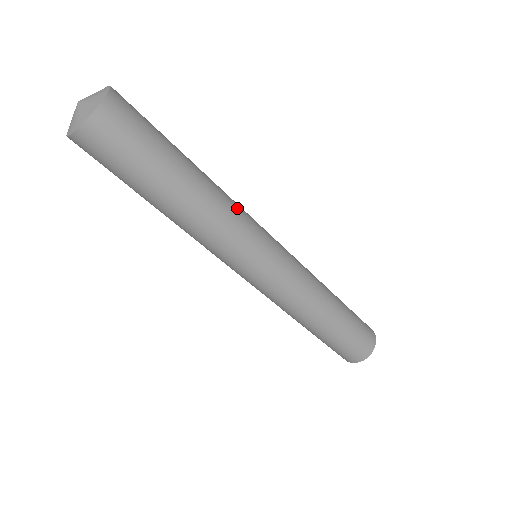
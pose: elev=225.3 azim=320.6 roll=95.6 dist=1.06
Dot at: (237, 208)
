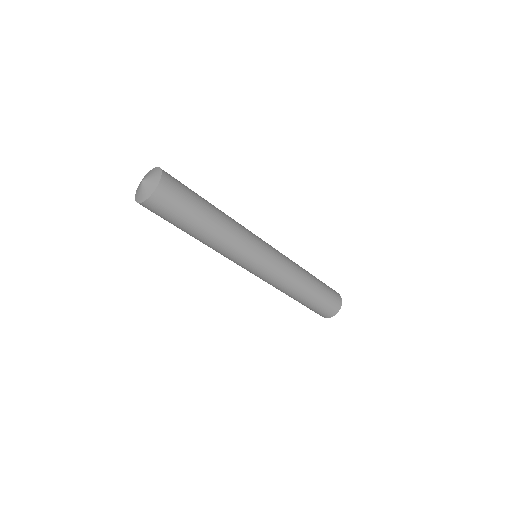
Dot at: (237, 246)
